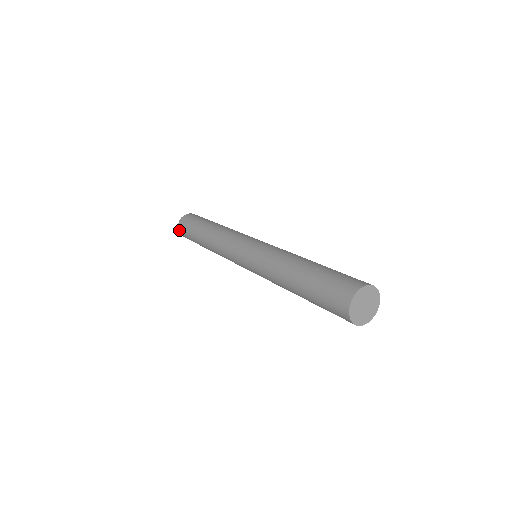
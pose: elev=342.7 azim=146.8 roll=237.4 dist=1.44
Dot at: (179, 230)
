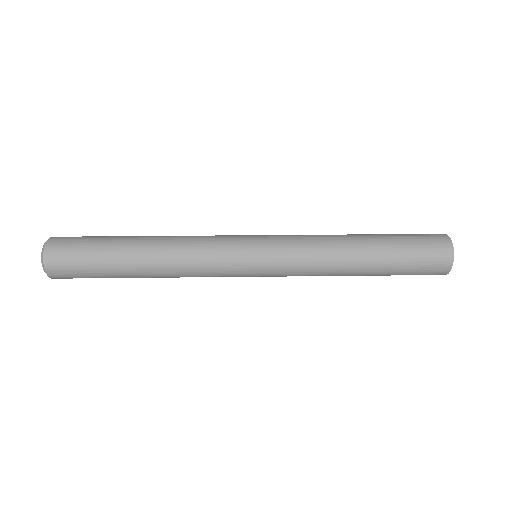
Dot at: (48, 264)
